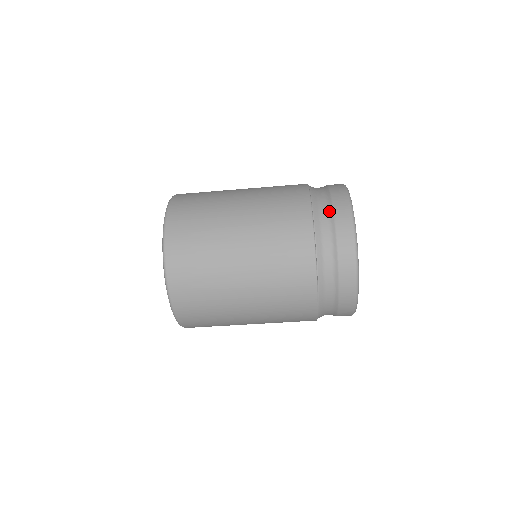
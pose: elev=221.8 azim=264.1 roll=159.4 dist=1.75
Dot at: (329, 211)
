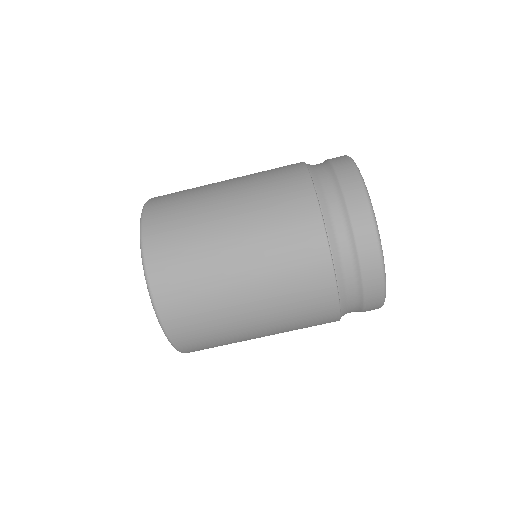
Dot at: occluded
